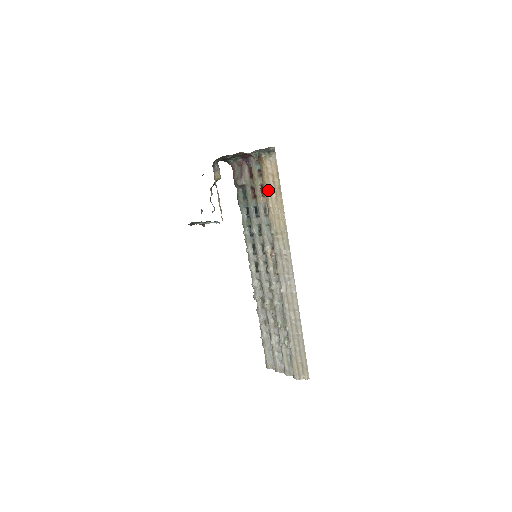
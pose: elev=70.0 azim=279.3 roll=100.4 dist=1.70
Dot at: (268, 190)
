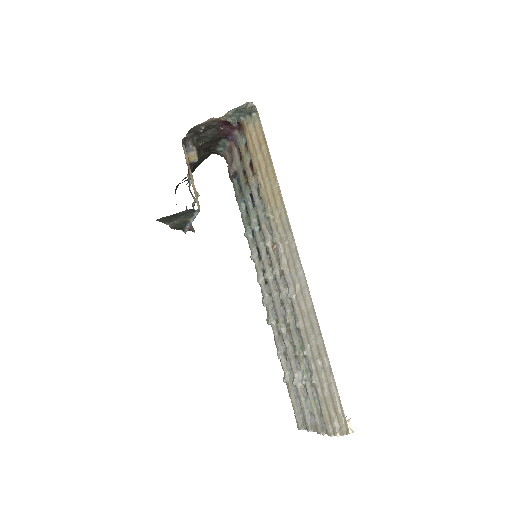
Dot at: (255, 161)
